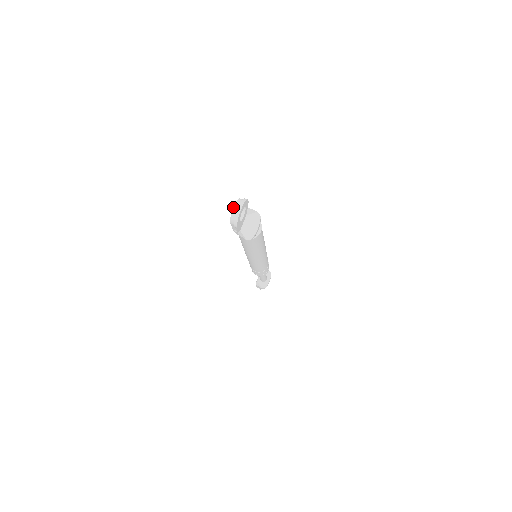
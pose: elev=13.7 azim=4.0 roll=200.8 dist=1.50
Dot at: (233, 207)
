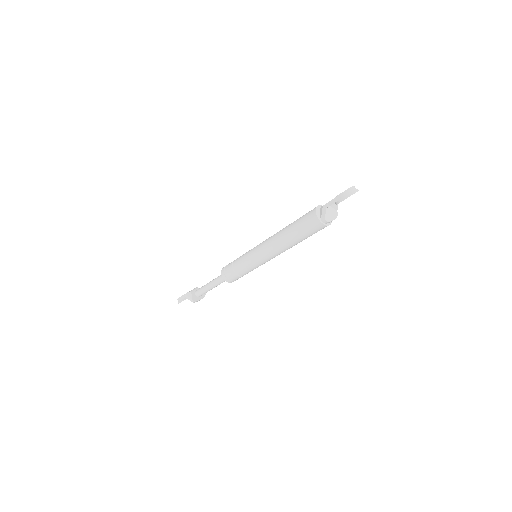
Dot at: occluded
